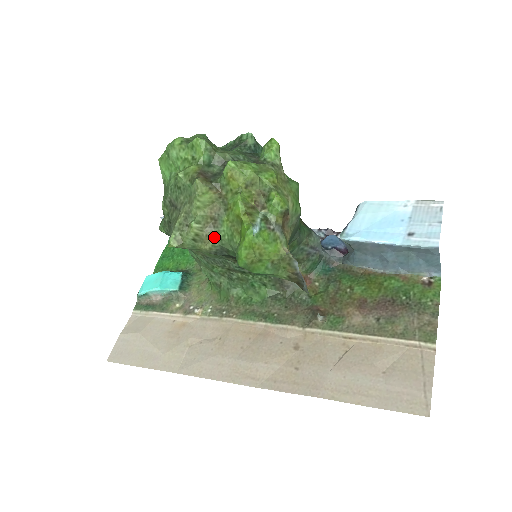
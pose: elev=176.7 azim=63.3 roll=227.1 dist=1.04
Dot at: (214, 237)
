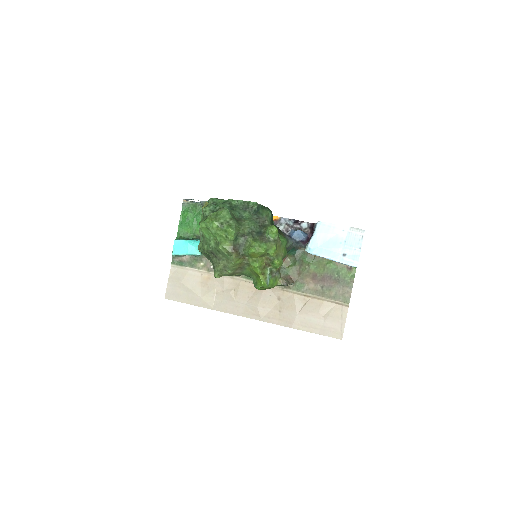
Dot at: (240, 273)
